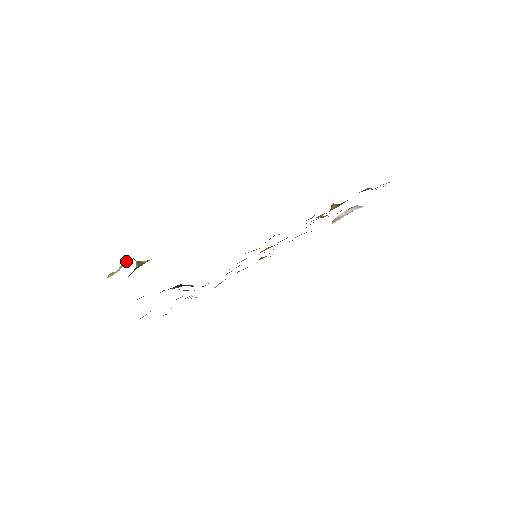
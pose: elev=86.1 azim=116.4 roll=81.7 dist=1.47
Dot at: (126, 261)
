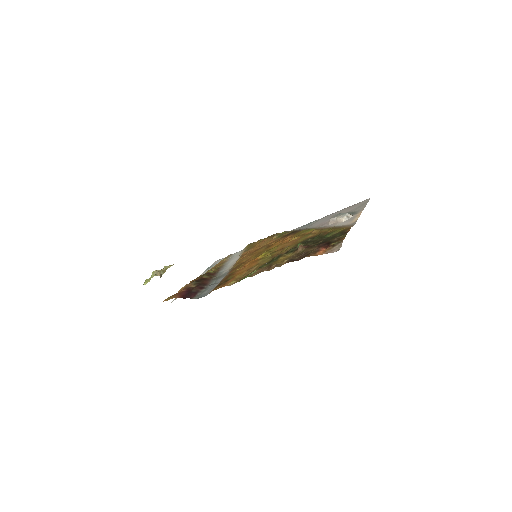
Dot at: (152, 277)
